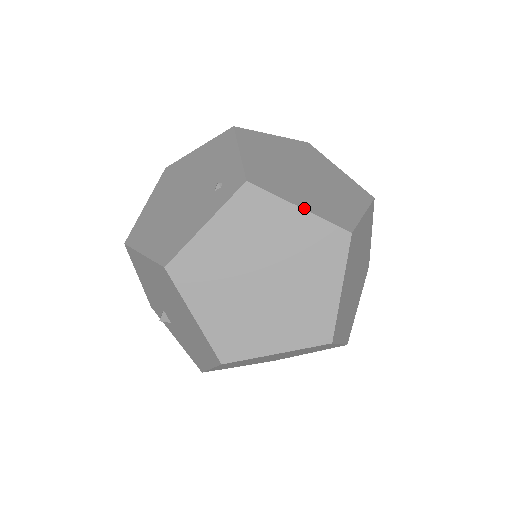
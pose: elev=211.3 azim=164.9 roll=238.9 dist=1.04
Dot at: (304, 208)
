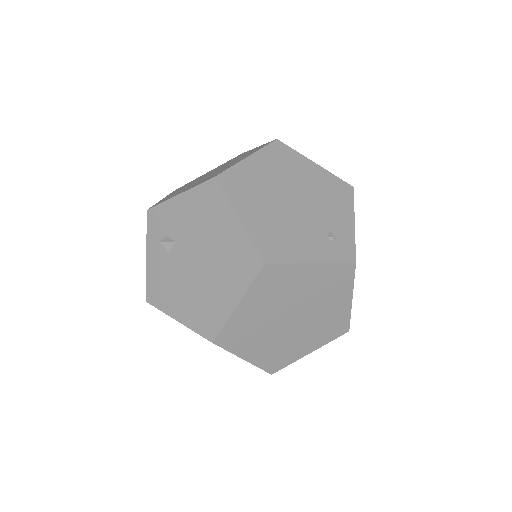
Dot at: occluded
